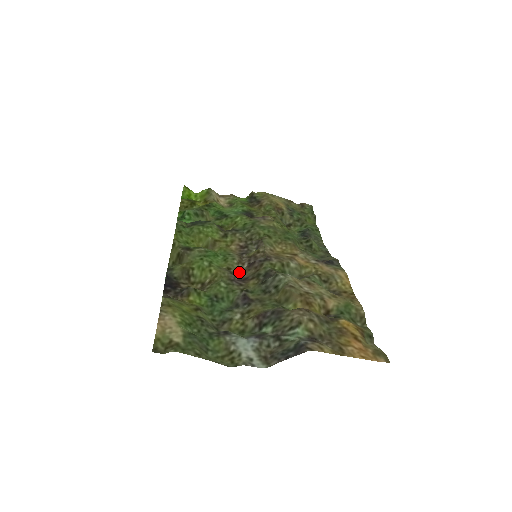
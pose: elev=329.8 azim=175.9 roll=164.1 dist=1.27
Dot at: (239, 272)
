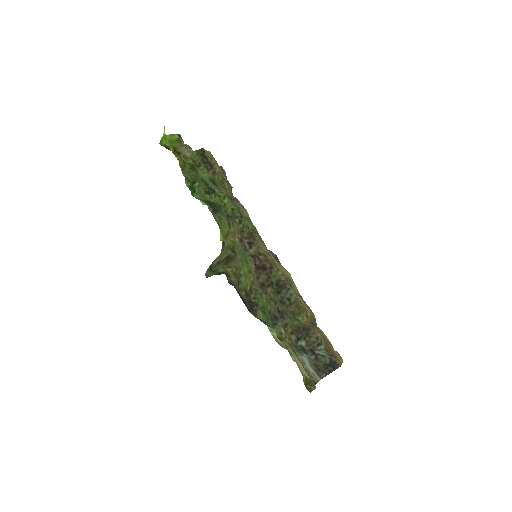
Dot at: (254, 275)
